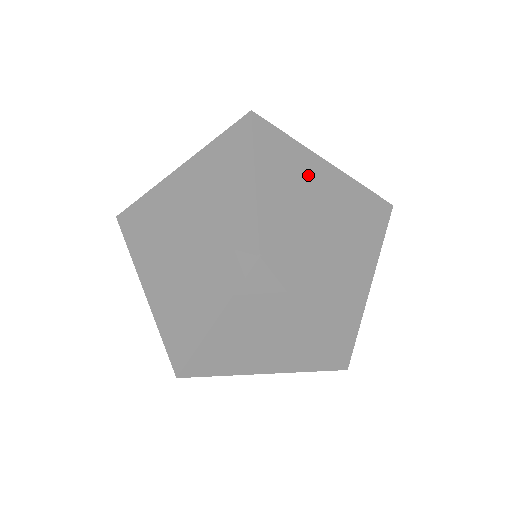
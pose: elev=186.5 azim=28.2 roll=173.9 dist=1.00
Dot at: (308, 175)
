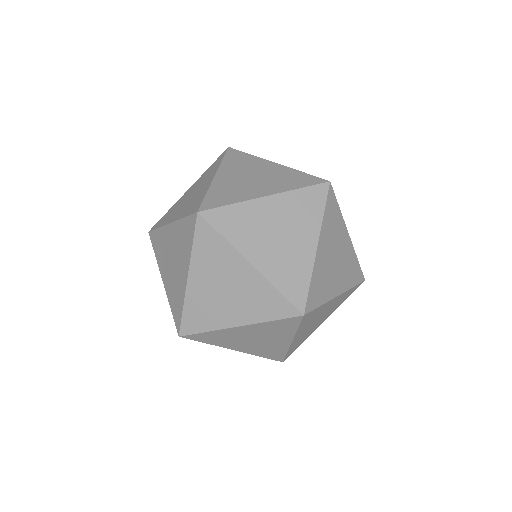
Dot at: occluded
